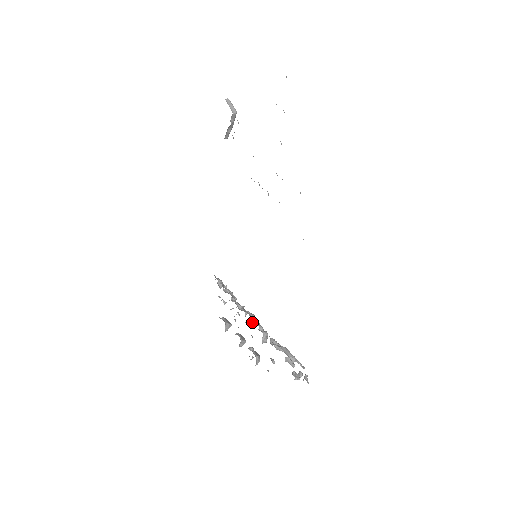
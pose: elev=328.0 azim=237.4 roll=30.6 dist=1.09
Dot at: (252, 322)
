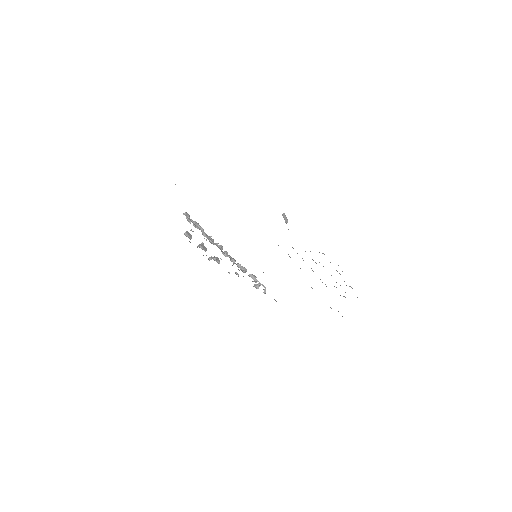
Dot at: (223, 254)
